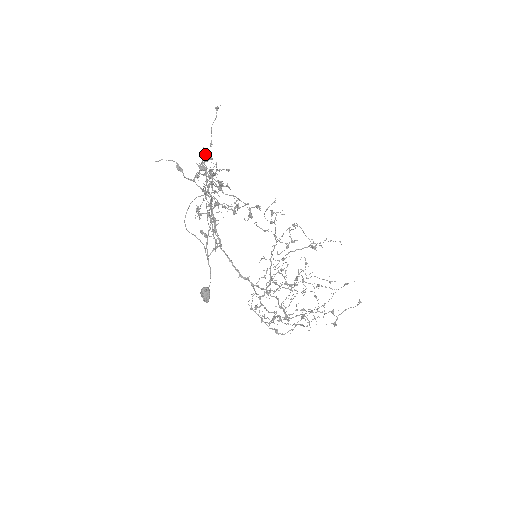
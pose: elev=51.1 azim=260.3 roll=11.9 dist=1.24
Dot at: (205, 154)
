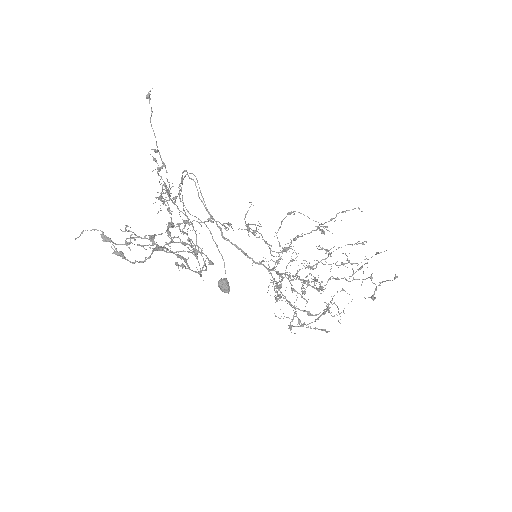
Dot at: (155, 161)
